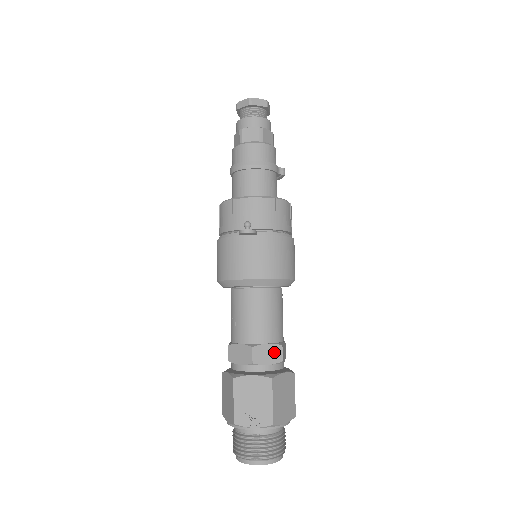
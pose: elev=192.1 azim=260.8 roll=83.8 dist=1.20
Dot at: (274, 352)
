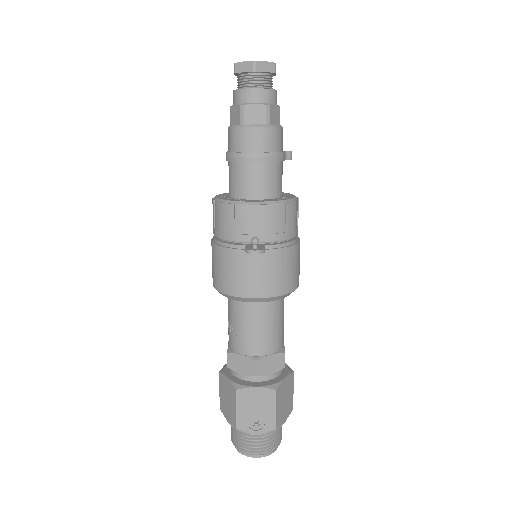
Dot at: (277, 361)
